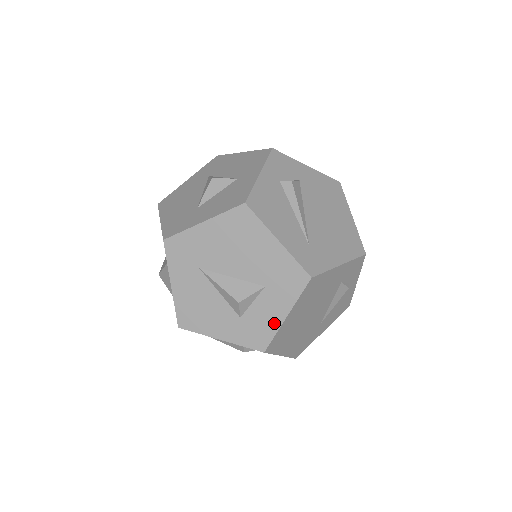
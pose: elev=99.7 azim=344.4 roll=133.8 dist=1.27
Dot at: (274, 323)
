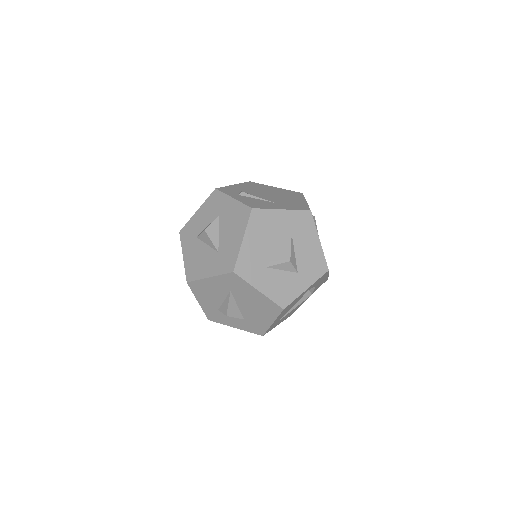
Dot at: (227, 323)
